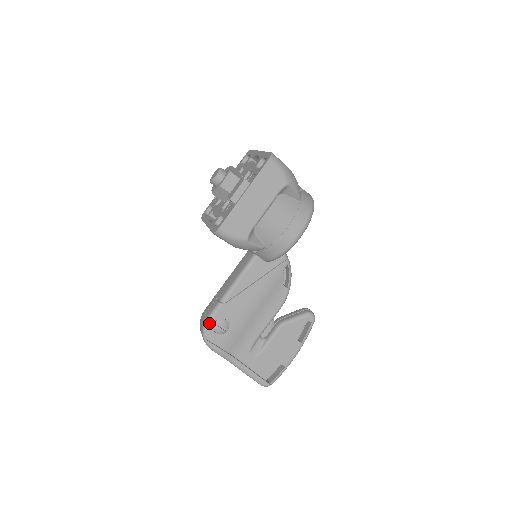
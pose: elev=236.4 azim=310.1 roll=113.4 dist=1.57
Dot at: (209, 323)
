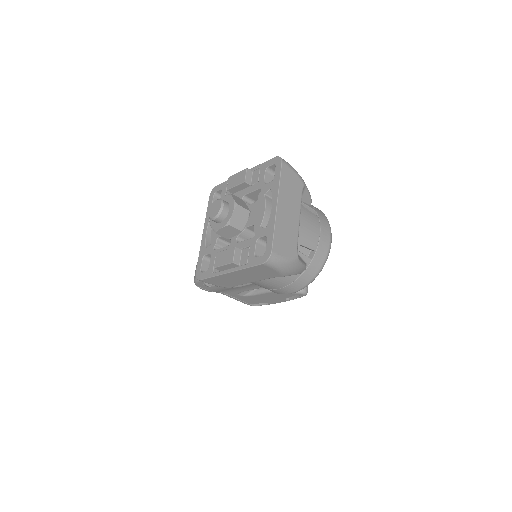
Dot at: (199, 281)
